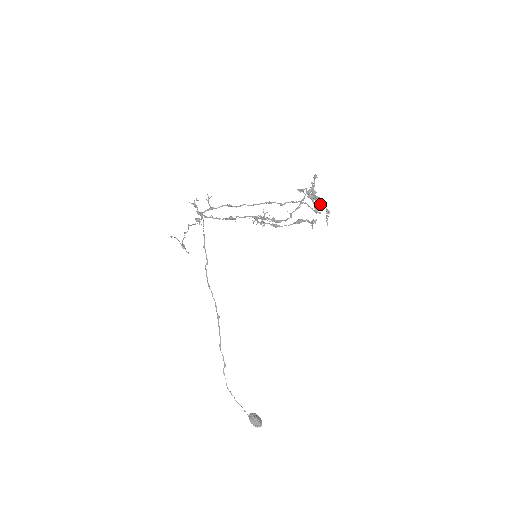
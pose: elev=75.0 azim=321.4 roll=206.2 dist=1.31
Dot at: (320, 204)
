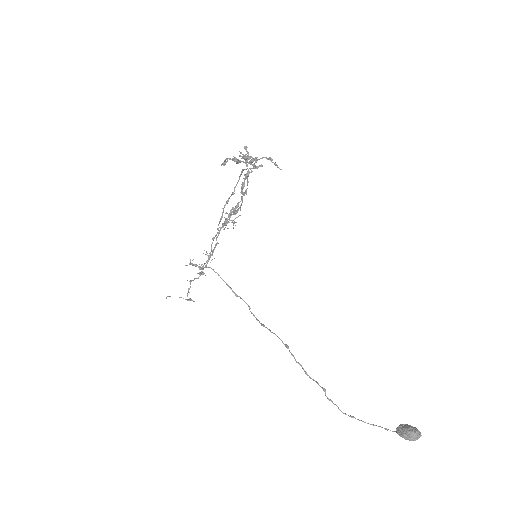
Dot at: (255, 159)
